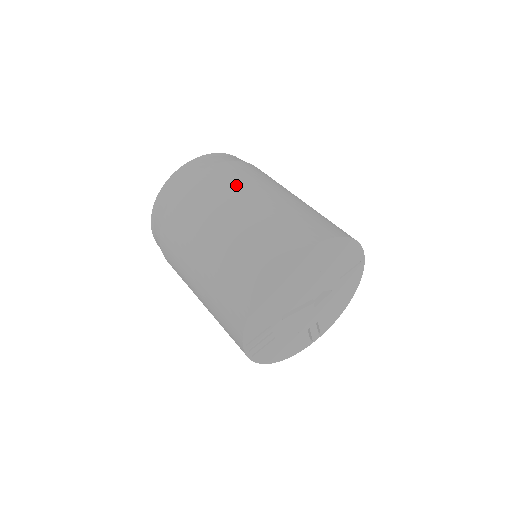
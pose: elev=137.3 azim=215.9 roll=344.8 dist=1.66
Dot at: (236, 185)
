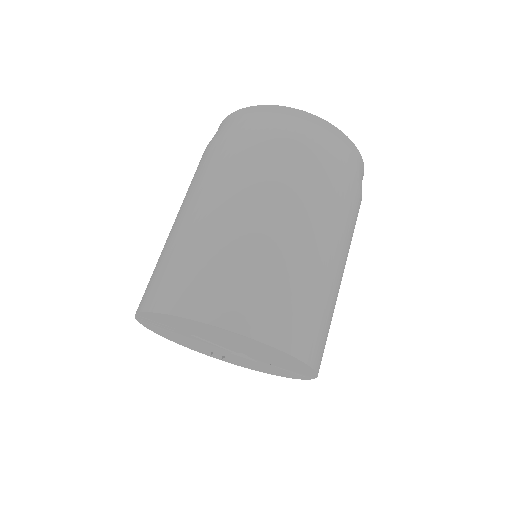
Dot at: (309, 199)
